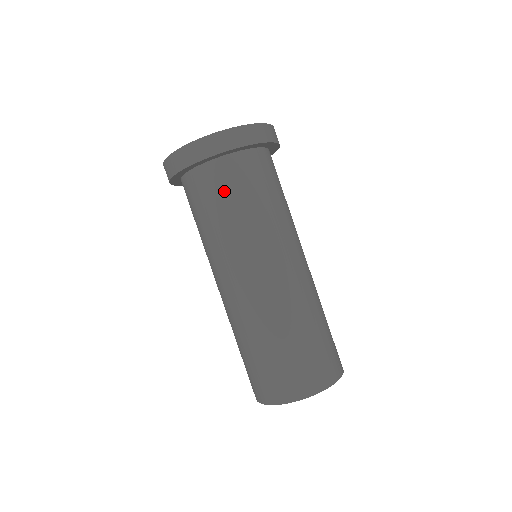
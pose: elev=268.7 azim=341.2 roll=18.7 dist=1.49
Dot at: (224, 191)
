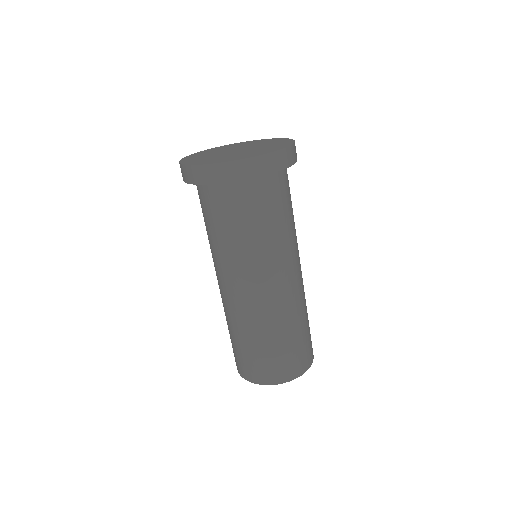
Dot at: (211, 212)
